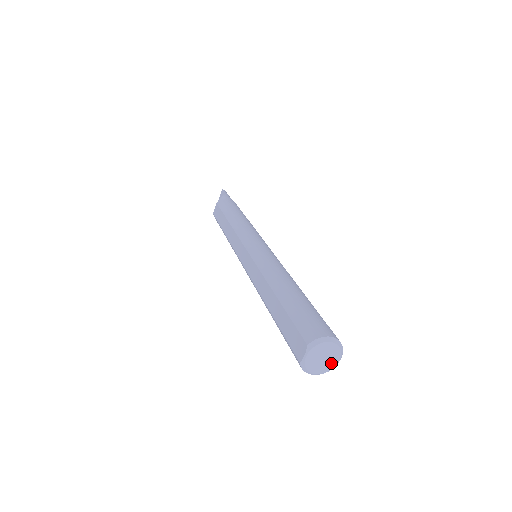
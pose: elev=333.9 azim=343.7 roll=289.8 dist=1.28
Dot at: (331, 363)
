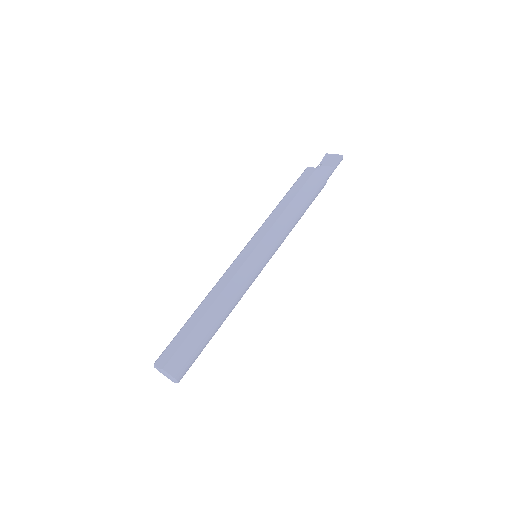
Dot at: occluded
